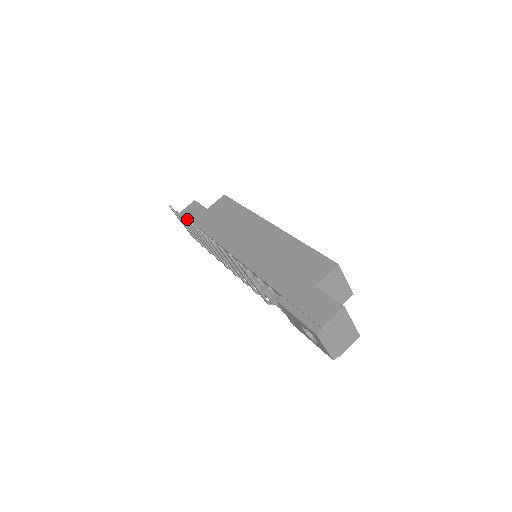
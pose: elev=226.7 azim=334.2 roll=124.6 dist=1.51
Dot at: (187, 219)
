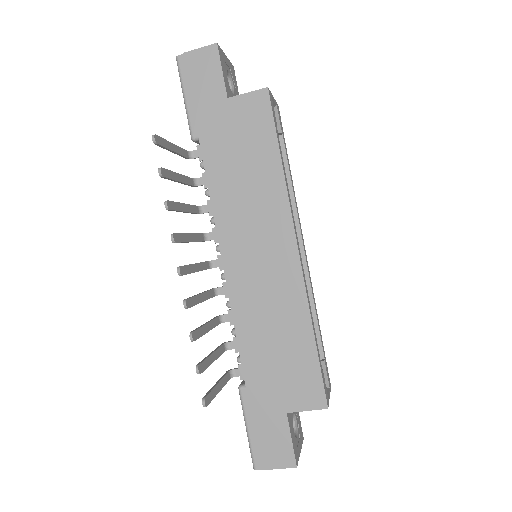
Dot at: (189, 88)
